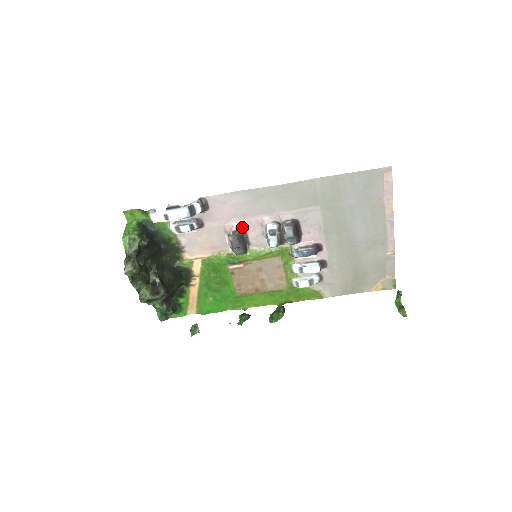
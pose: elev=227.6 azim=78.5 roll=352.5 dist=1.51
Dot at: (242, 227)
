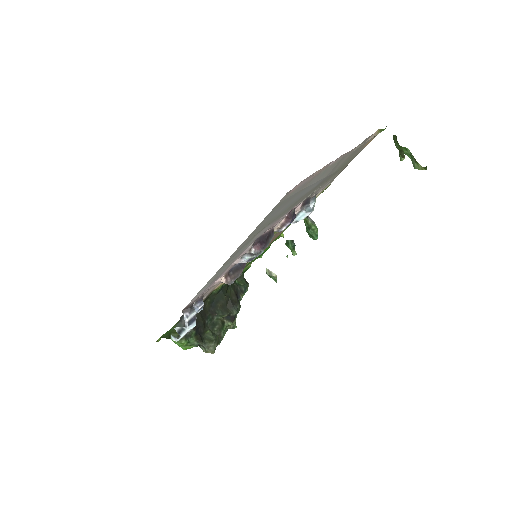
Dot at: (225, 273)
